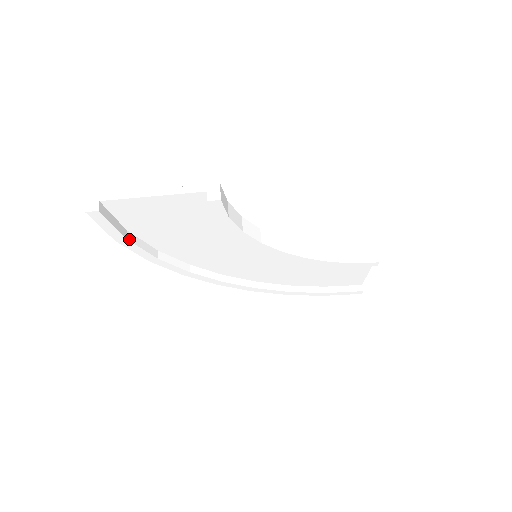
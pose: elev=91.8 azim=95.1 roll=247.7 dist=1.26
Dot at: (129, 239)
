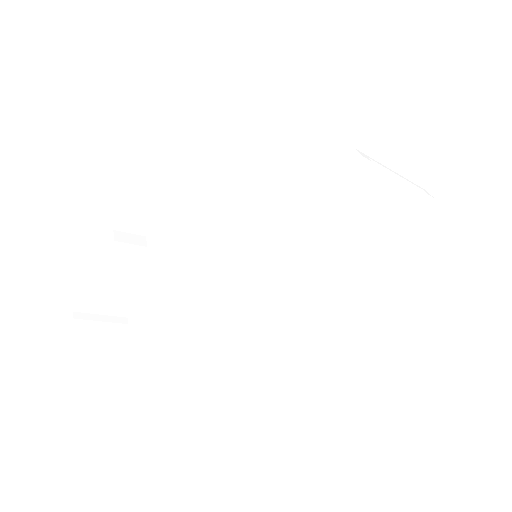
Dot at: (133, 323)
